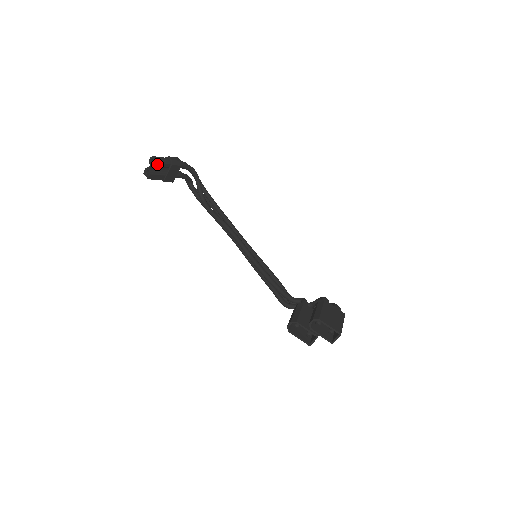
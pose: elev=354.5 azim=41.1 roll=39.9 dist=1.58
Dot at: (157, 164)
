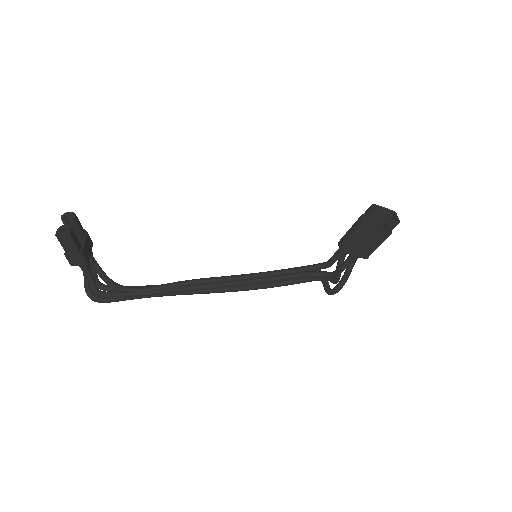
Dot at: (76, 218)
